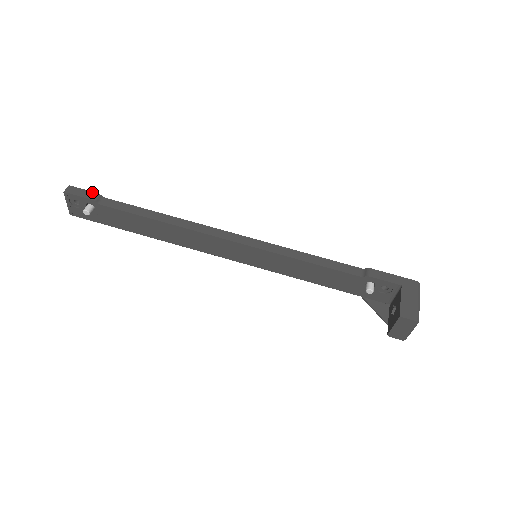
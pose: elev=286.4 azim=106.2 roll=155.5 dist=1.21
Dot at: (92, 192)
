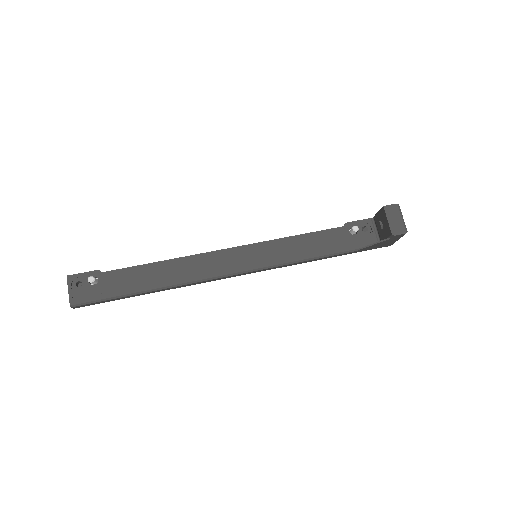
Dot at: occluded
